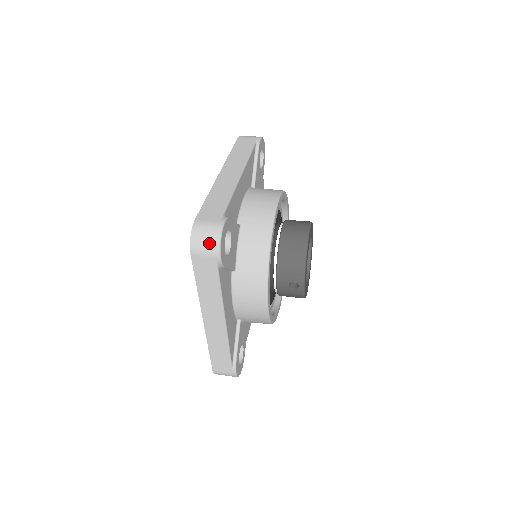
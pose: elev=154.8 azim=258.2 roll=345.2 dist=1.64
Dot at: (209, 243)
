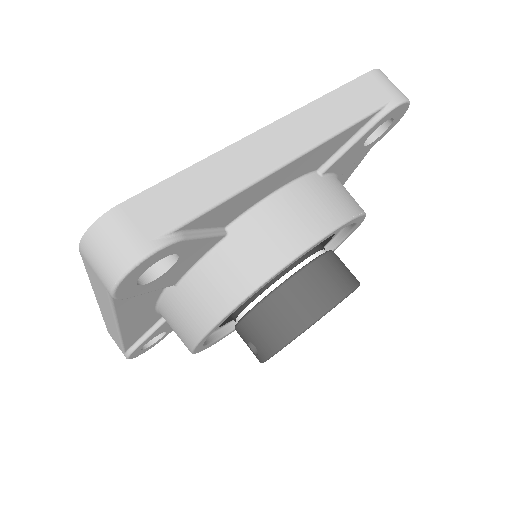
Dot at: (105, 265)
